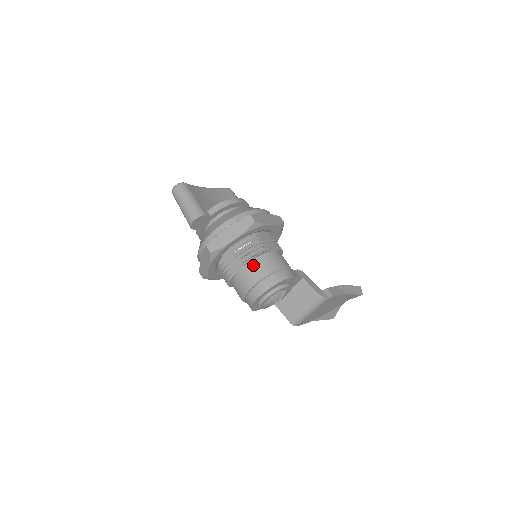
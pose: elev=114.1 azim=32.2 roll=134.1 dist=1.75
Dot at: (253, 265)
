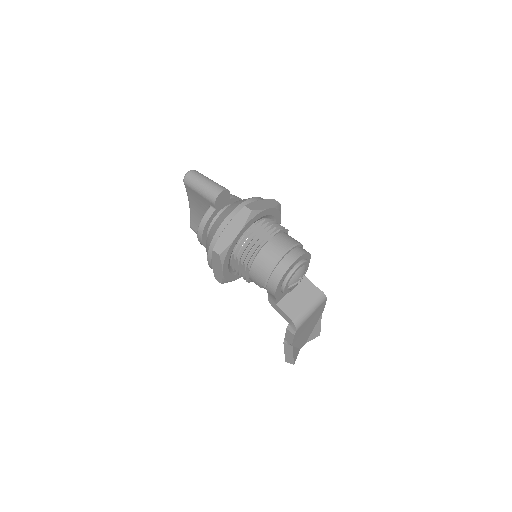
Dot at: (284, 235)
